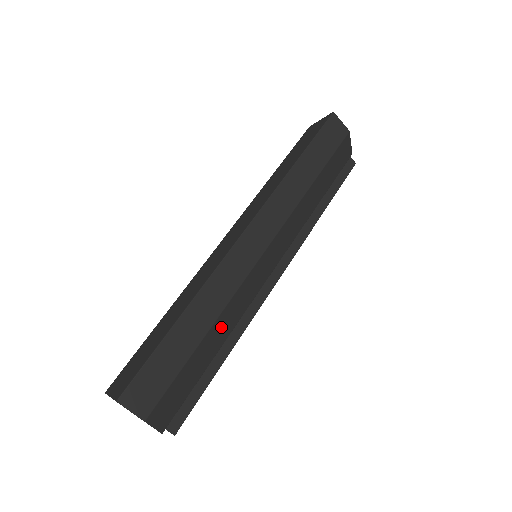
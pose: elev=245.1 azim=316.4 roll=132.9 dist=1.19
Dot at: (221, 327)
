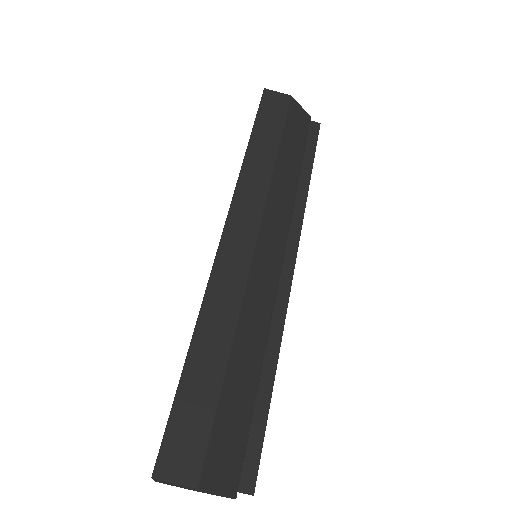
Dot at: (247, 343)
